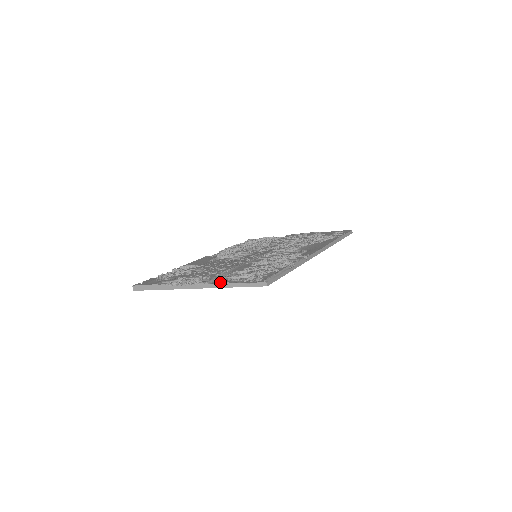
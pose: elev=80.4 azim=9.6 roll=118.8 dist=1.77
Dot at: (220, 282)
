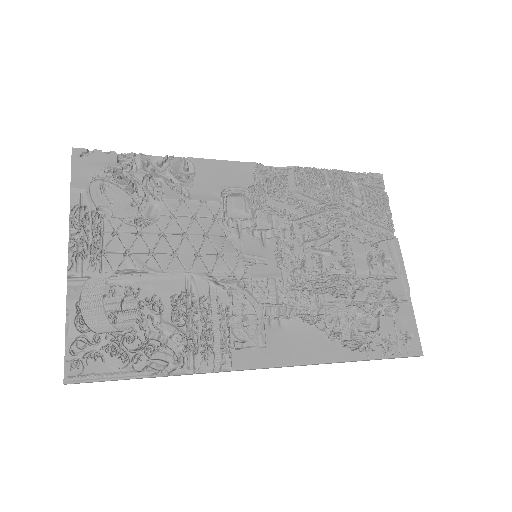
Dot at: (66, 302)
